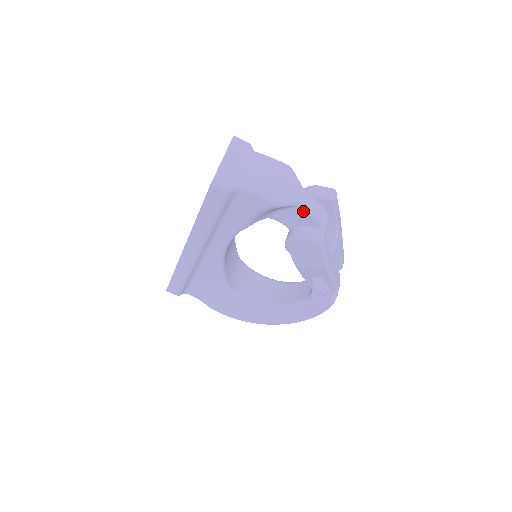
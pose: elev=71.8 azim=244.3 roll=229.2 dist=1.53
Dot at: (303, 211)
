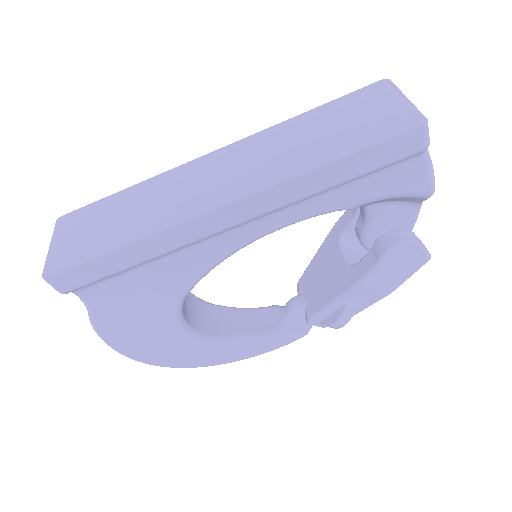
Dot at: (414, 214)
